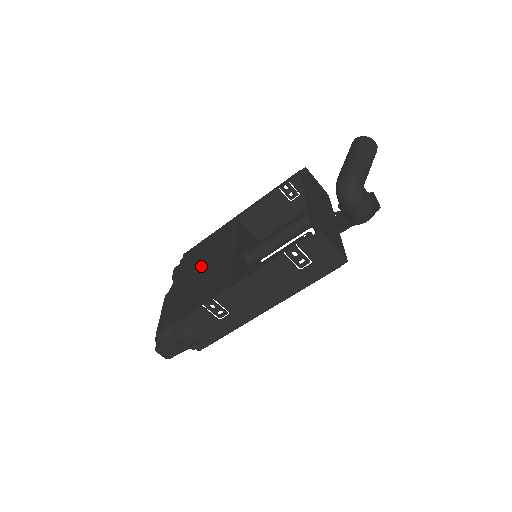
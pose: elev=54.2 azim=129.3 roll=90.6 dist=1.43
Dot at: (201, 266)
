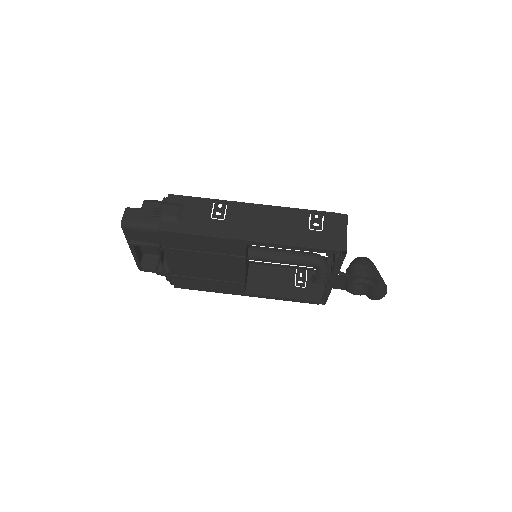
Dot at: occluded
